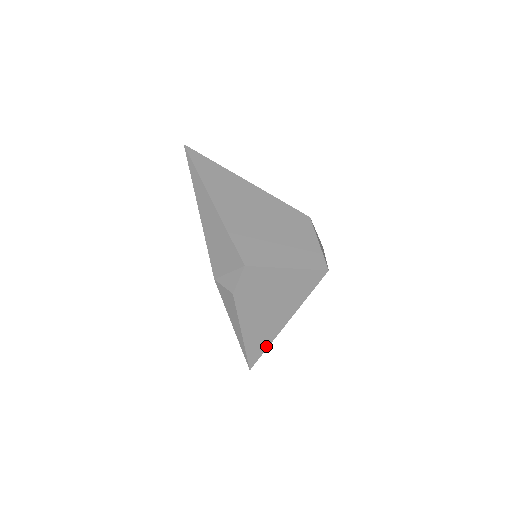
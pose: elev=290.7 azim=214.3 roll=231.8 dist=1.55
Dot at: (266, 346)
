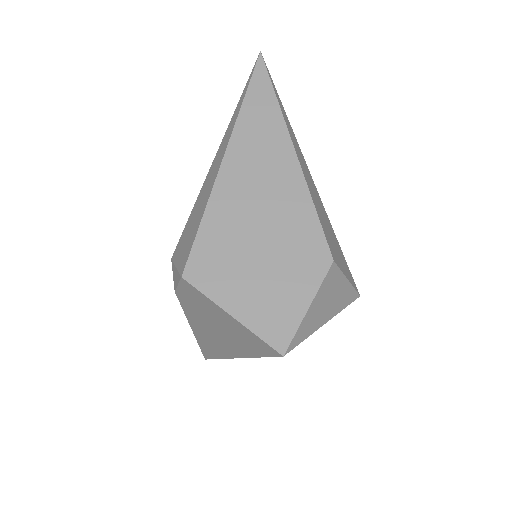
Dot at: (218, 356)
